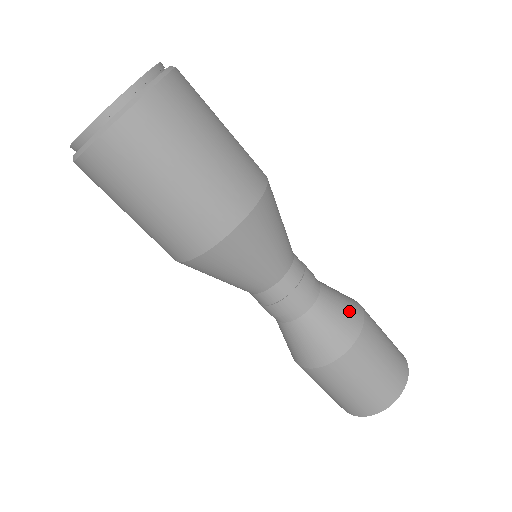
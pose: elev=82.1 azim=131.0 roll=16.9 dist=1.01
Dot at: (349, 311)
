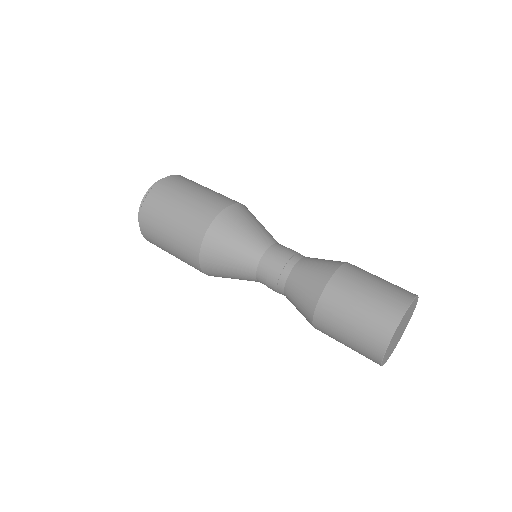
Dot at: (324, 265)
